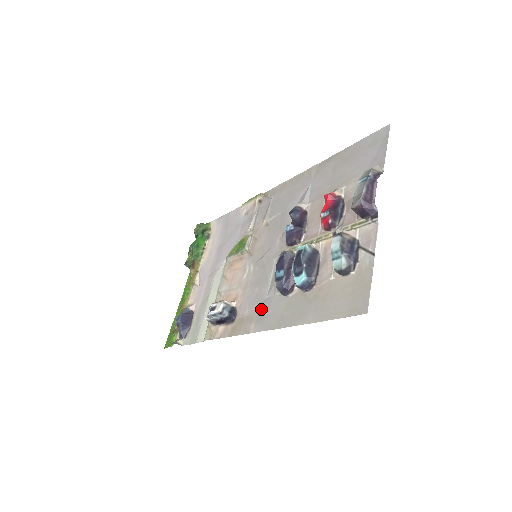
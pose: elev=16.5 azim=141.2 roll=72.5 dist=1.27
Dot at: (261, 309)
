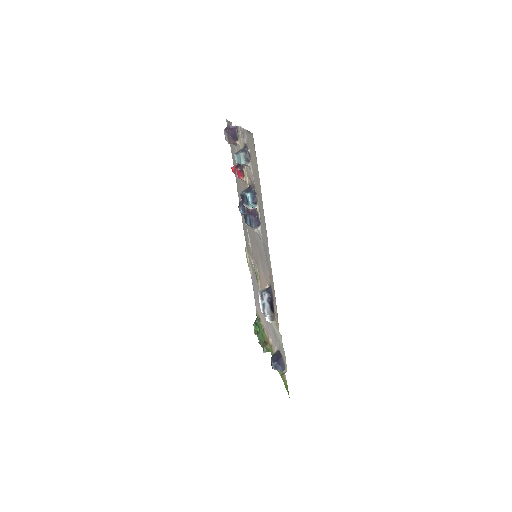
Dot at: (265, 252)
